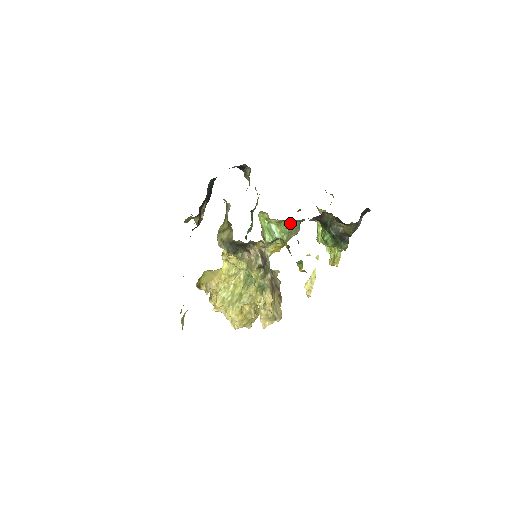
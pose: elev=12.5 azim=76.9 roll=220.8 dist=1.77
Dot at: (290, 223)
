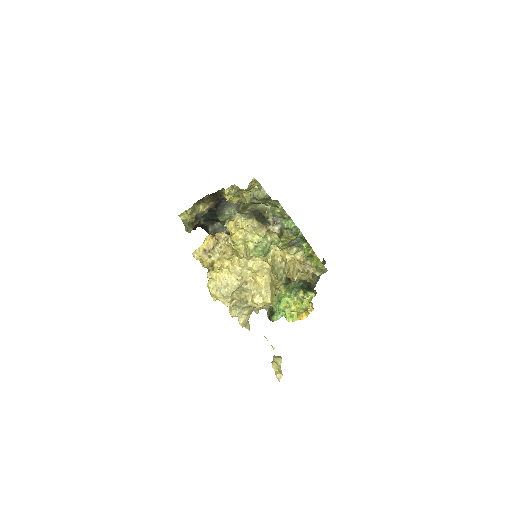
Dot at: occluded
